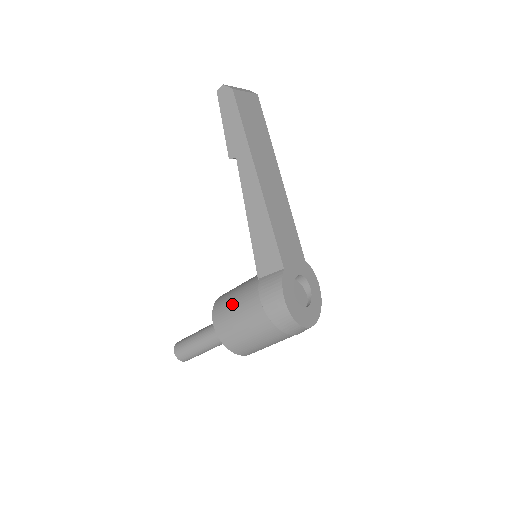
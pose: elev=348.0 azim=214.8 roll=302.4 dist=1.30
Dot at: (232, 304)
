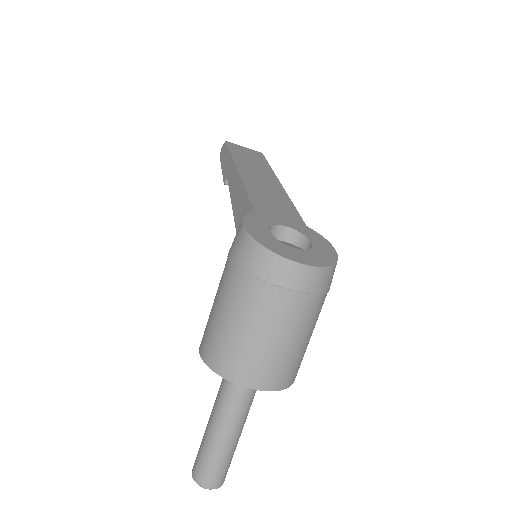
Dot at: occluded
